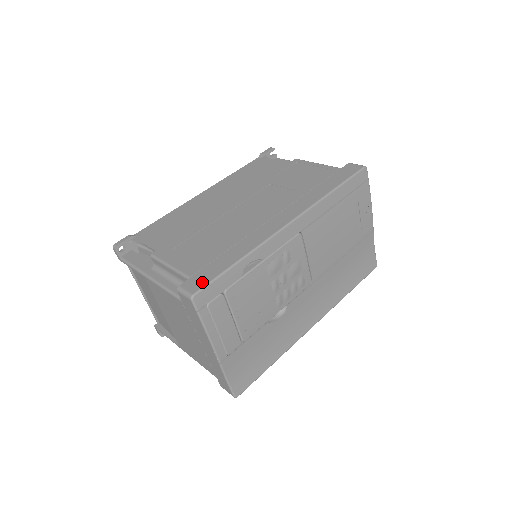
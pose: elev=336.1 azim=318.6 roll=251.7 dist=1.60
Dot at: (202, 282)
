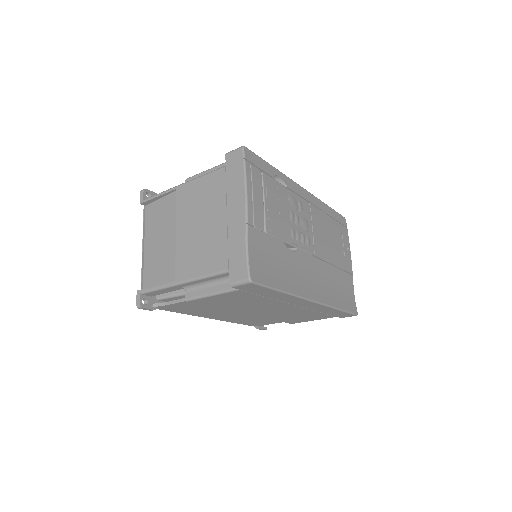
Dot at: occluded
